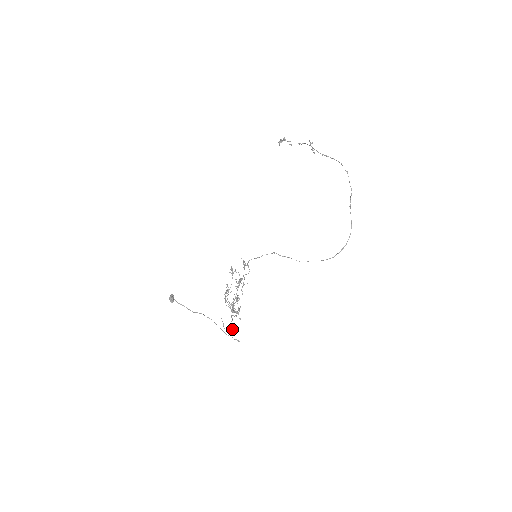
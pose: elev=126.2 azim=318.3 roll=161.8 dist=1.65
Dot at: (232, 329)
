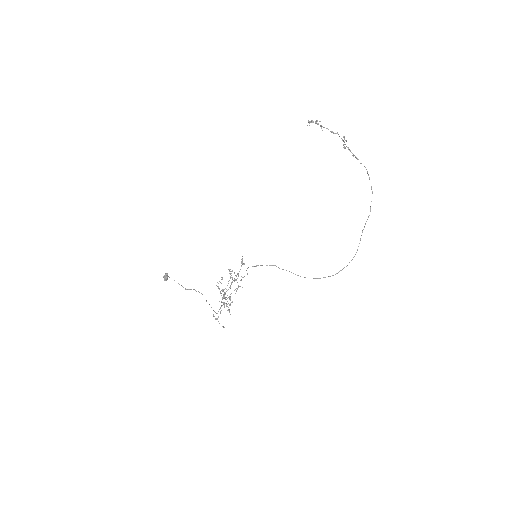
Dot at: (220, 313)
